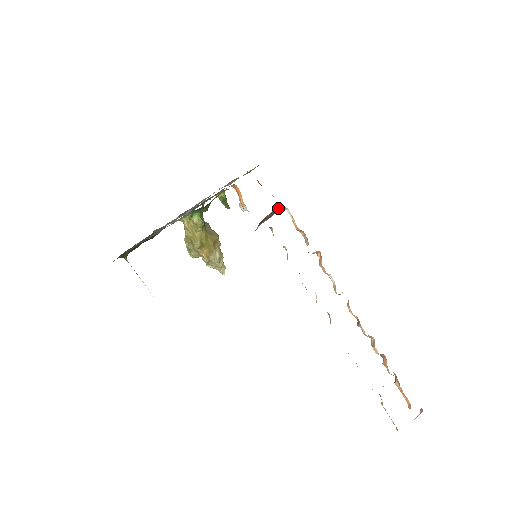
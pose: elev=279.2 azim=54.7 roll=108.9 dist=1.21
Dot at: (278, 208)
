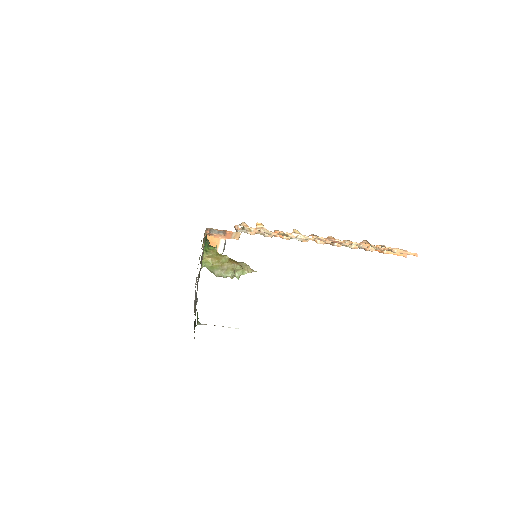
Dot at: (235, 229)
